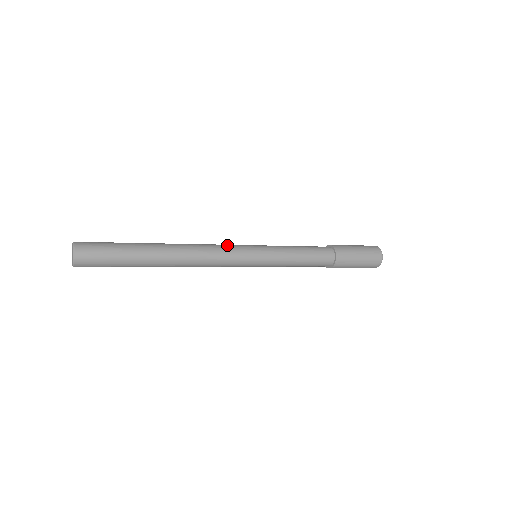
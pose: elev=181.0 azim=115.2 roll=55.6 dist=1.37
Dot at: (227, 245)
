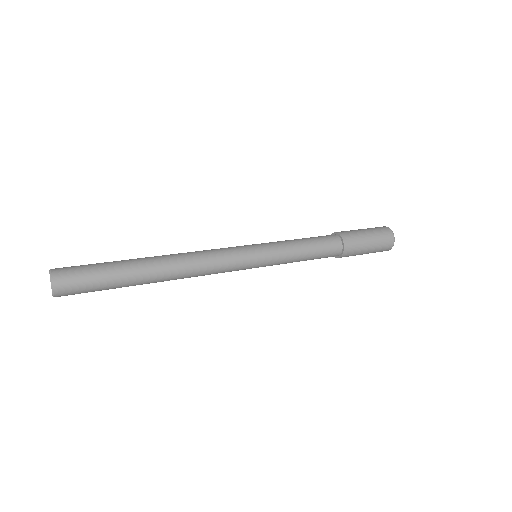
Dot at: (226, 259)
